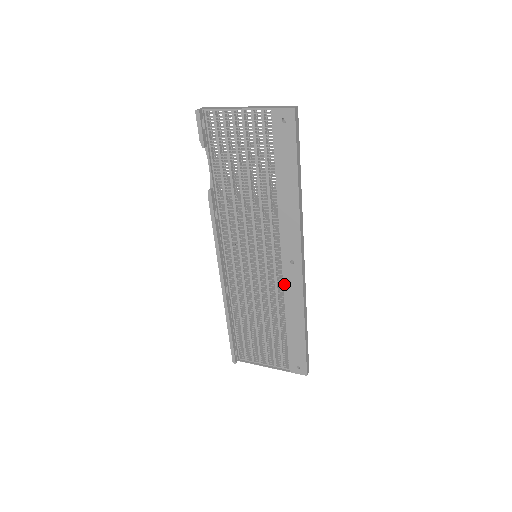
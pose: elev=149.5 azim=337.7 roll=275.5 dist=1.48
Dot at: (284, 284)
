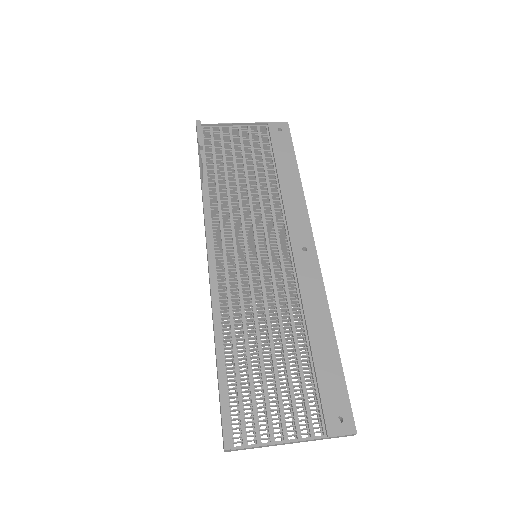
Dot at: (298, 279)
